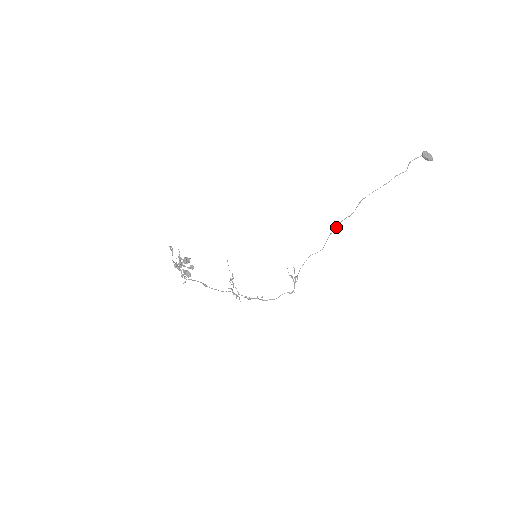
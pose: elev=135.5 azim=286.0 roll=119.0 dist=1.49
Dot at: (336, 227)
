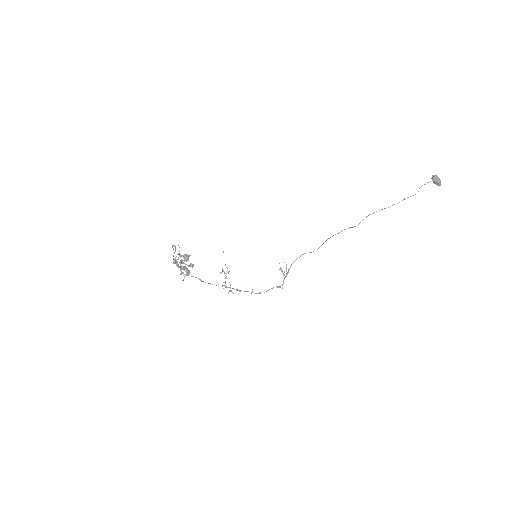
Dot at: occluded
